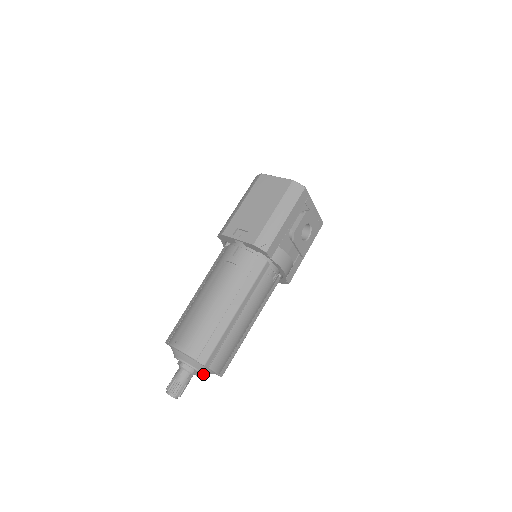
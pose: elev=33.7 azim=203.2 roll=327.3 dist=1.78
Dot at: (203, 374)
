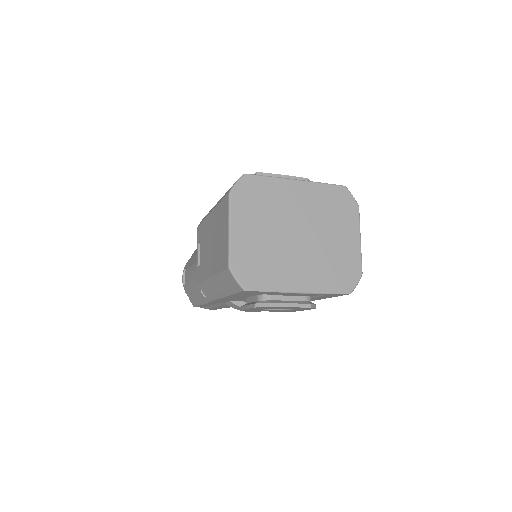
Dot at: occluded
